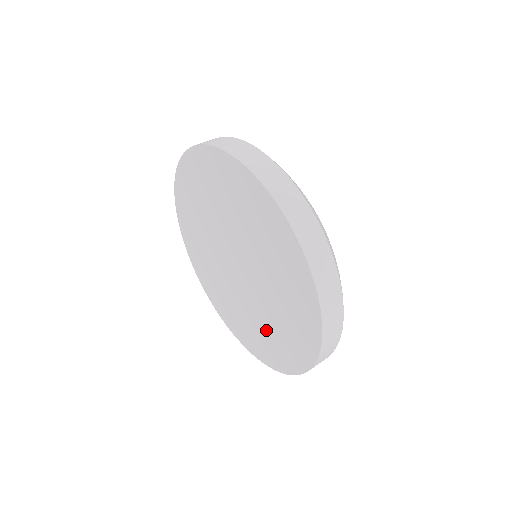
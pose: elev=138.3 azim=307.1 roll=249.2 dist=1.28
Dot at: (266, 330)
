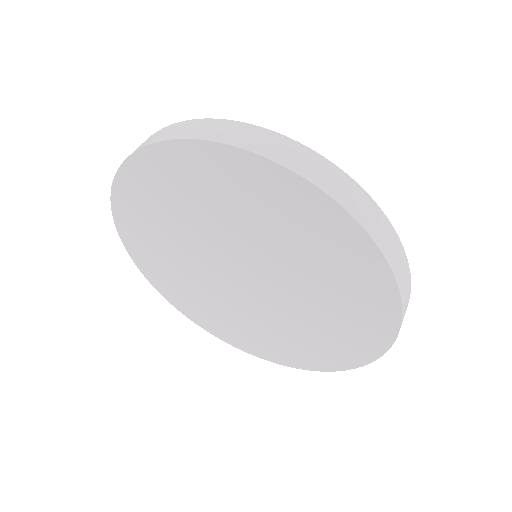
Dot at: (279, 335)
